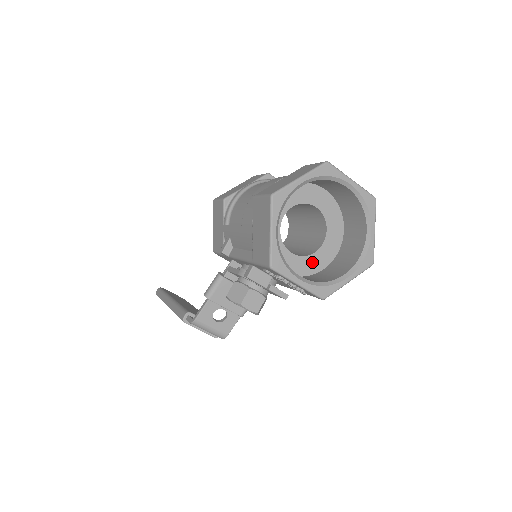
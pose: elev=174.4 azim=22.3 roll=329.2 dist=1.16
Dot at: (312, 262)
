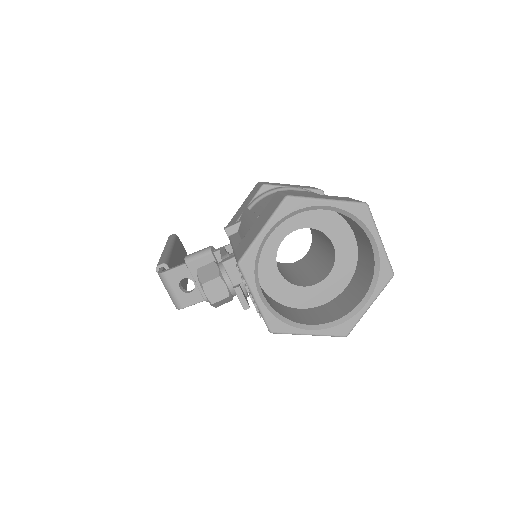
Dot at: (293, 293)
